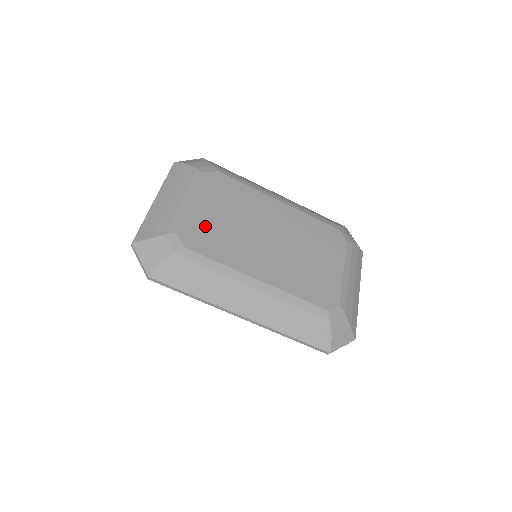
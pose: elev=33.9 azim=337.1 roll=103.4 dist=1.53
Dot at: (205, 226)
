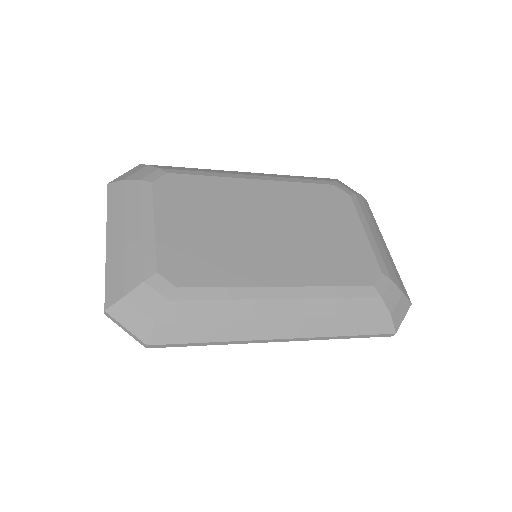
Dot at: (187, 248)
